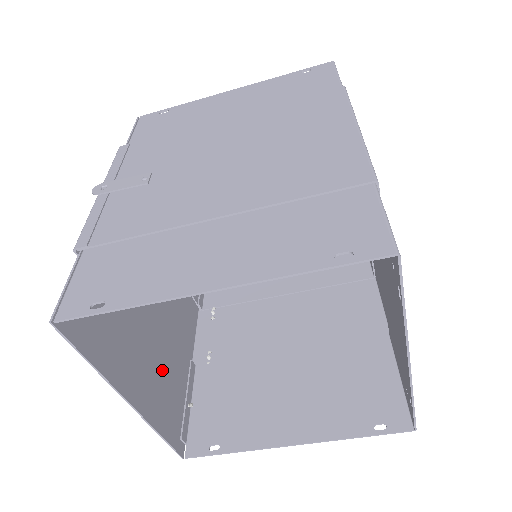
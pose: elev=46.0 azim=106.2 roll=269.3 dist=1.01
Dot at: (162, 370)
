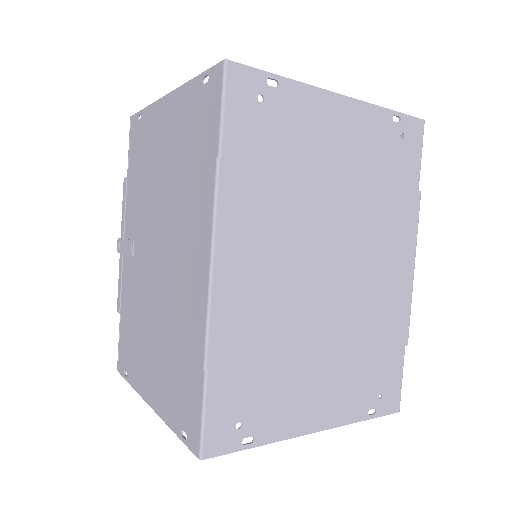
Dot at: occluded
